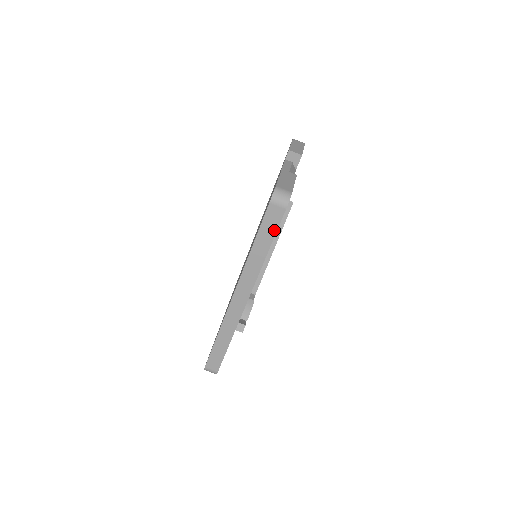
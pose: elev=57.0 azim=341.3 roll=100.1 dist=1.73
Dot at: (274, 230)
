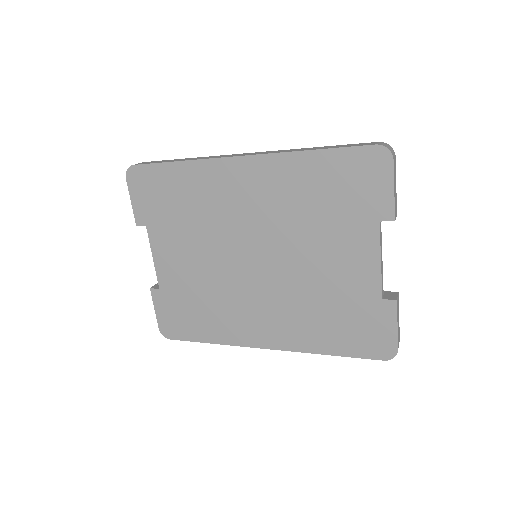
Dot at: occluded
